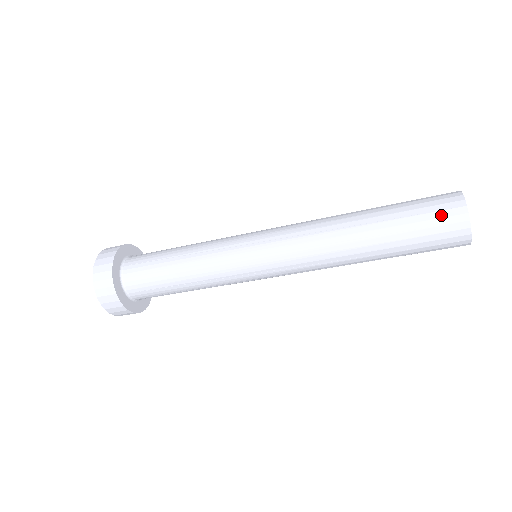
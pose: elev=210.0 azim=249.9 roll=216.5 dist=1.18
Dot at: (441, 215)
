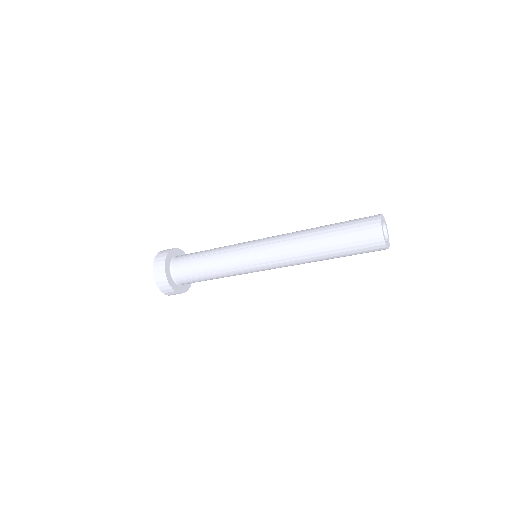
Dot at: (365, 221)
